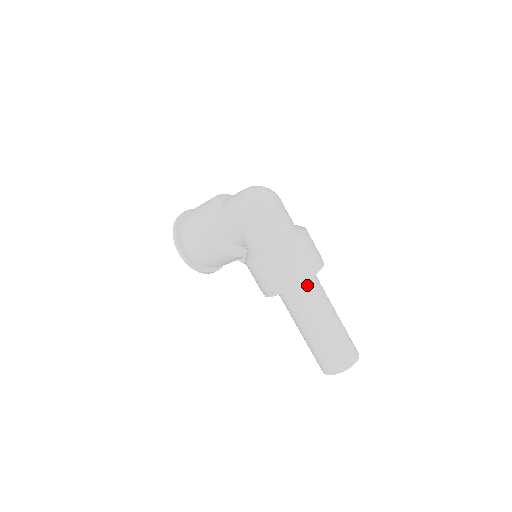
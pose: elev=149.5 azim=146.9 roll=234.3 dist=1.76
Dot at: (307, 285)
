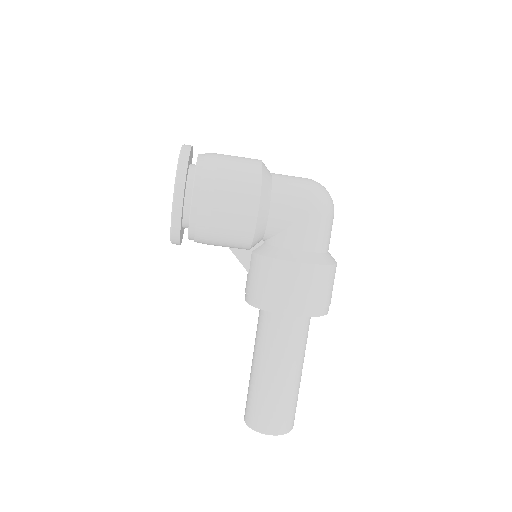
Dot at: occluded
